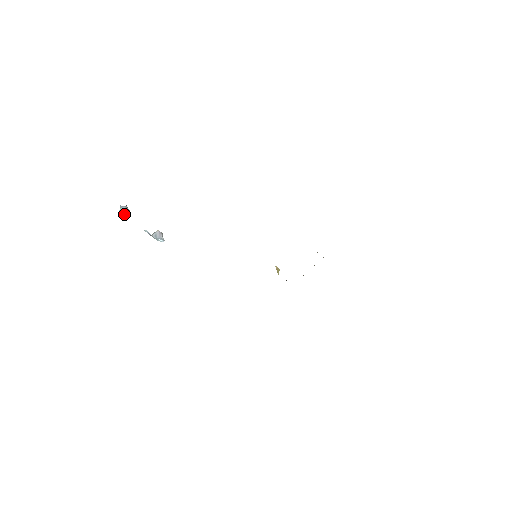
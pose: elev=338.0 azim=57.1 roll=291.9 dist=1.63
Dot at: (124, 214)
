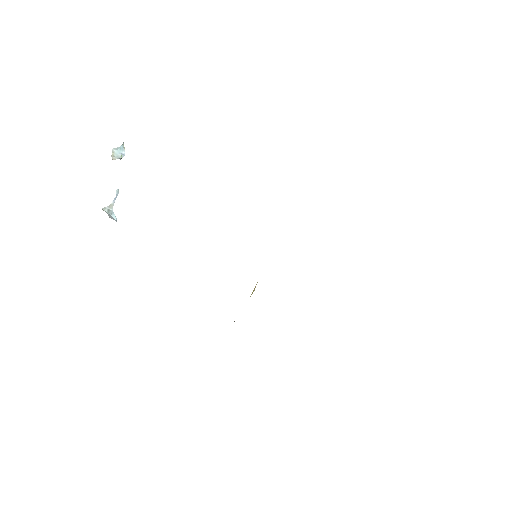
Dot at: (124, 151)
